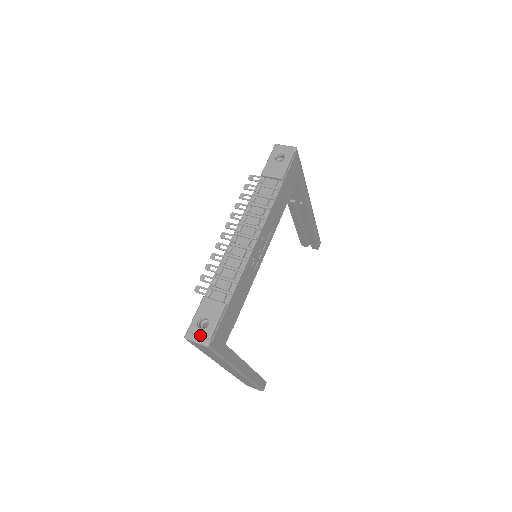
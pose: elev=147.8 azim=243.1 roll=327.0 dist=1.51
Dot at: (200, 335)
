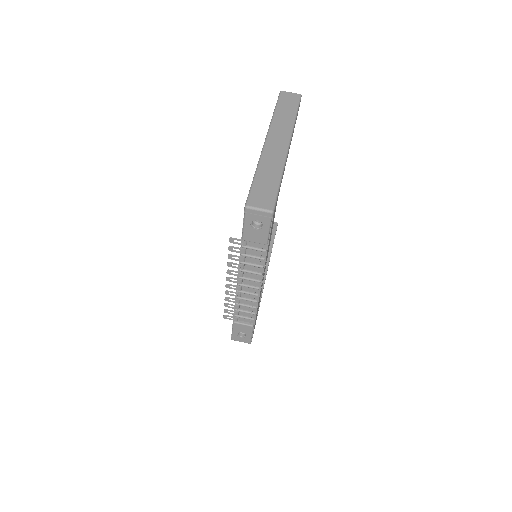
Dot at: (243, 340)
